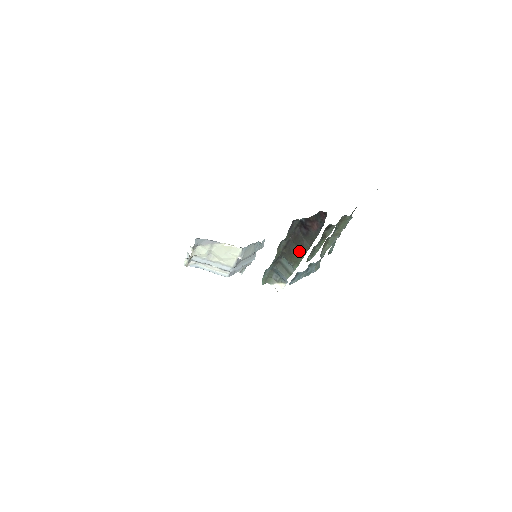
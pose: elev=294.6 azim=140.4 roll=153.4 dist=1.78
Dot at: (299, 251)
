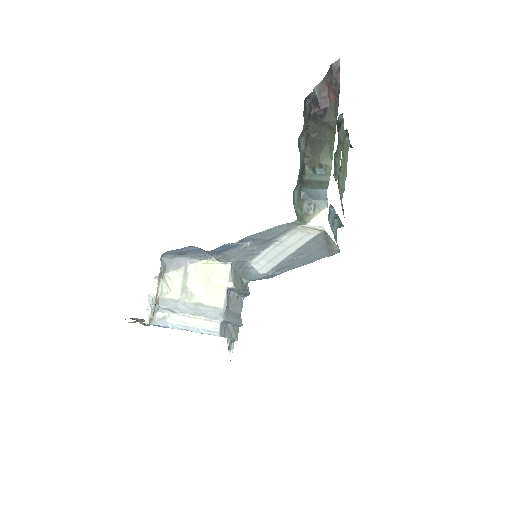
Dot at: (325, 141)
